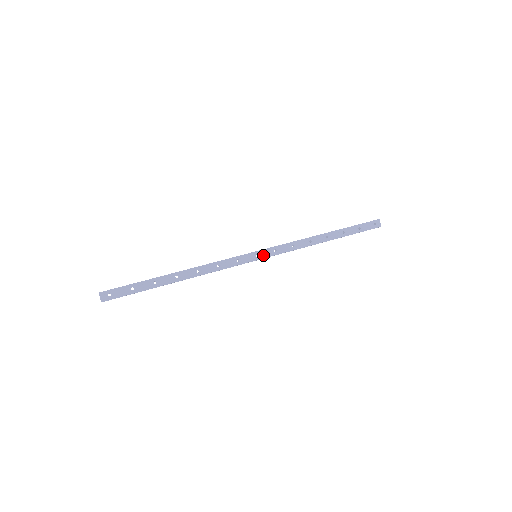
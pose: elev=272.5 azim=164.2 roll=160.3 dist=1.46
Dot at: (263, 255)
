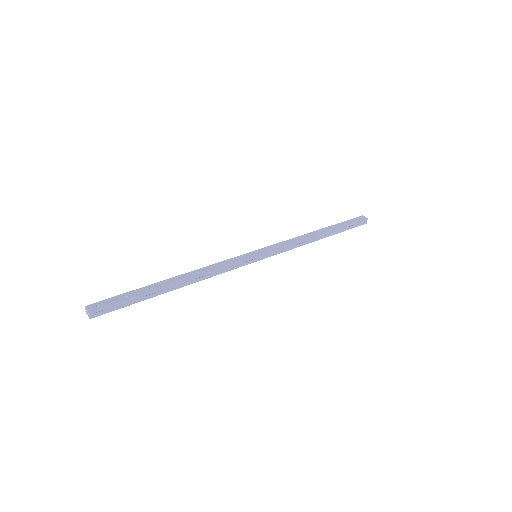
Dot at: (263, 252)
